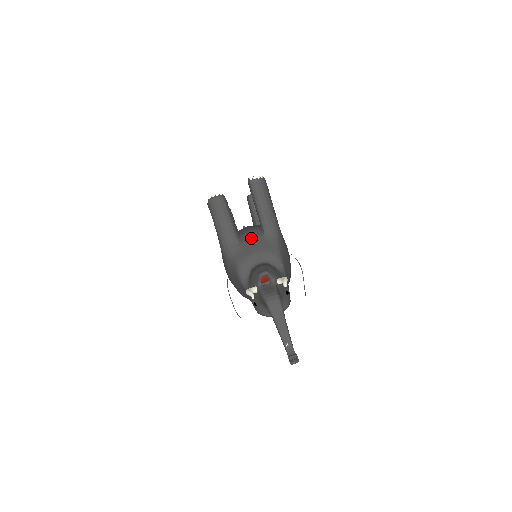
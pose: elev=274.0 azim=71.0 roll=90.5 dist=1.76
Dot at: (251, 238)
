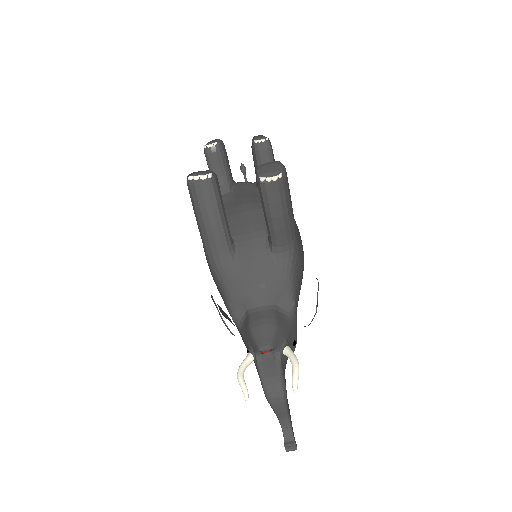
Dot at: (252, 256)
